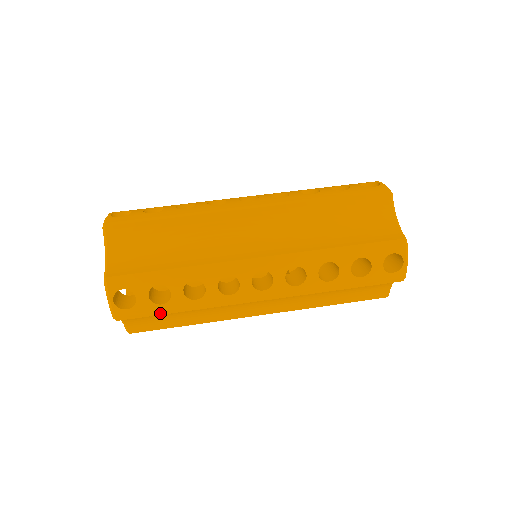
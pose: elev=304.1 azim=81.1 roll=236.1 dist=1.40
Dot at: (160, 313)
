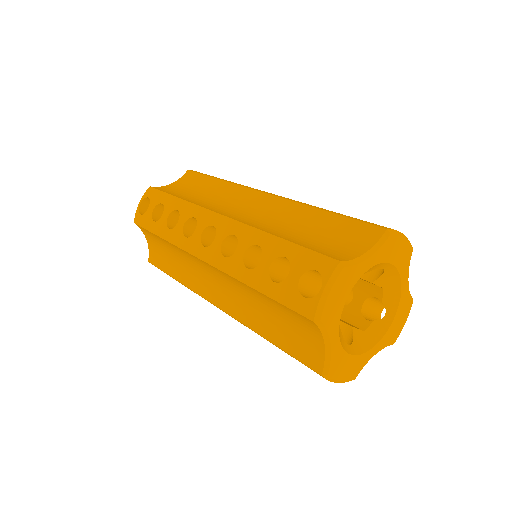
Dot at: (151, 230)
